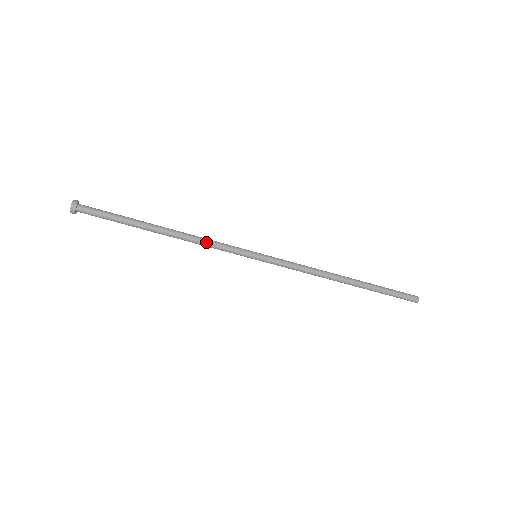
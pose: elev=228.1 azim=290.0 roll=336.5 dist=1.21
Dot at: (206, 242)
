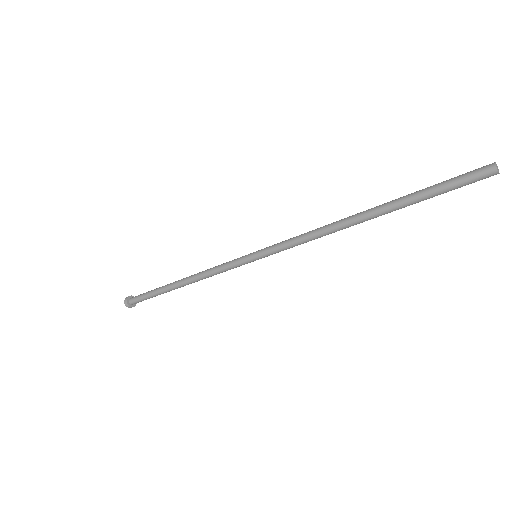
Dot at: occluded
